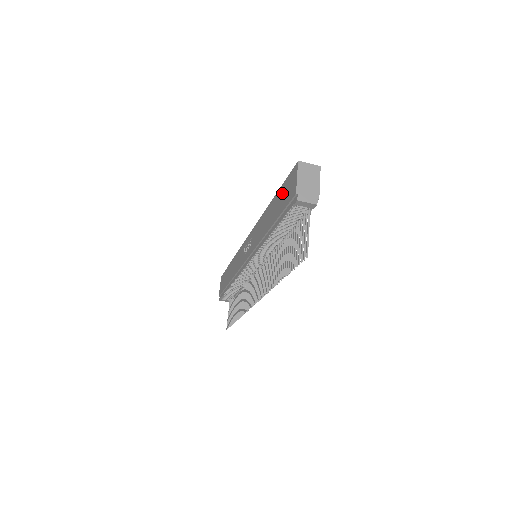
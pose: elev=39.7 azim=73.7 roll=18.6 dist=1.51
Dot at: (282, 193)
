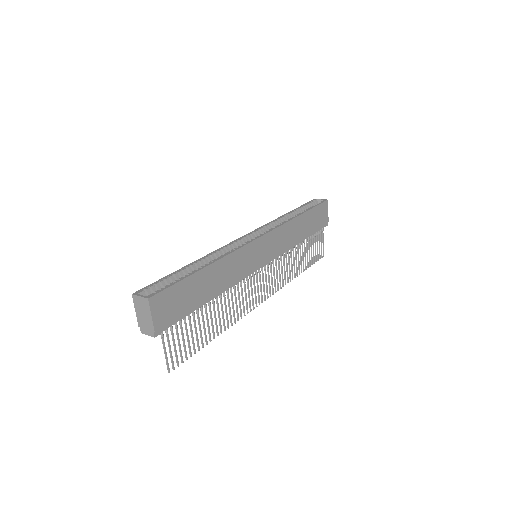
Dot at: occluded
